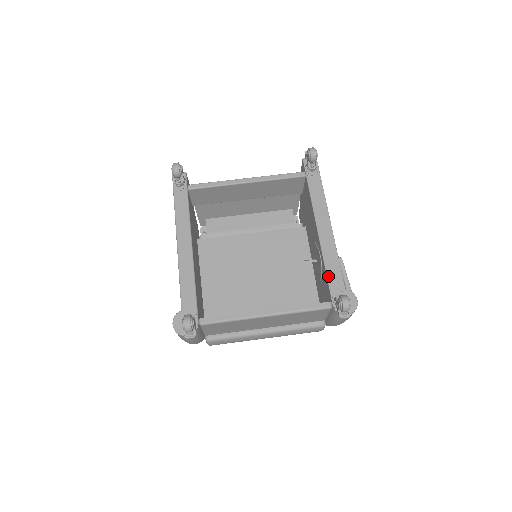
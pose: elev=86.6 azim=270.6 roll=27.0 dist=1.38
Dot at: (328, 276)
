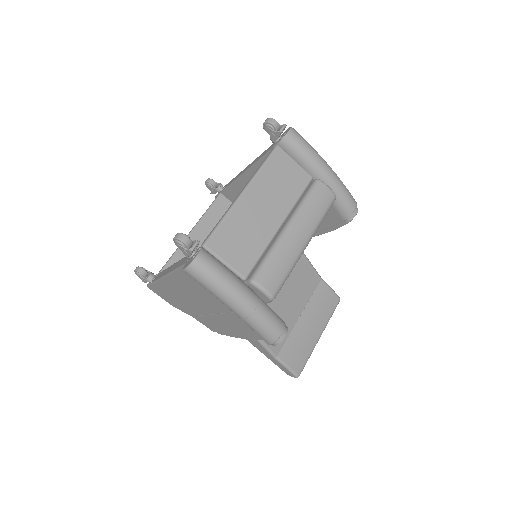
Dot at: (263, 155)
